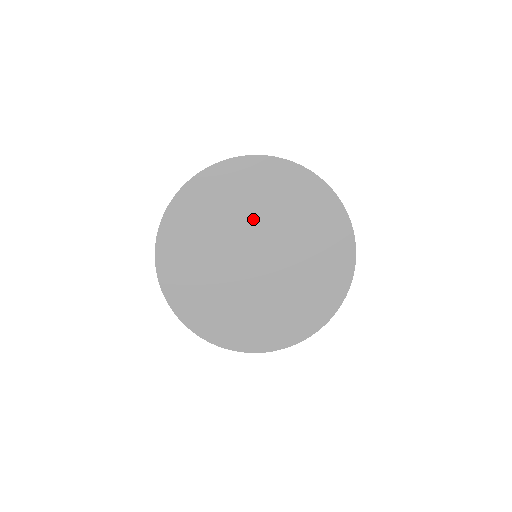
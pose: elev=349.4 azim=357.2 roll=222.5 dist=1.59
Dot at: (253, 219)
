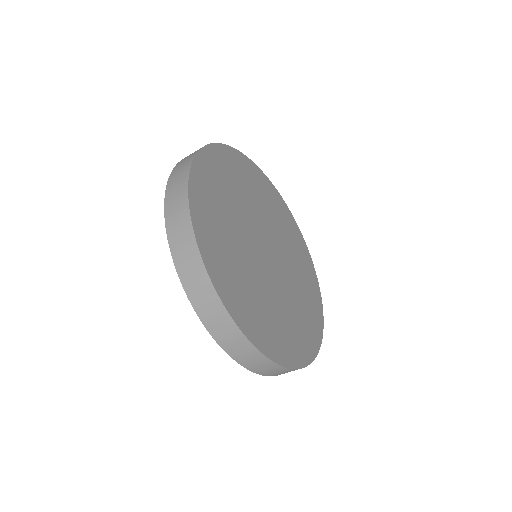
Dot at: (268, 220)
